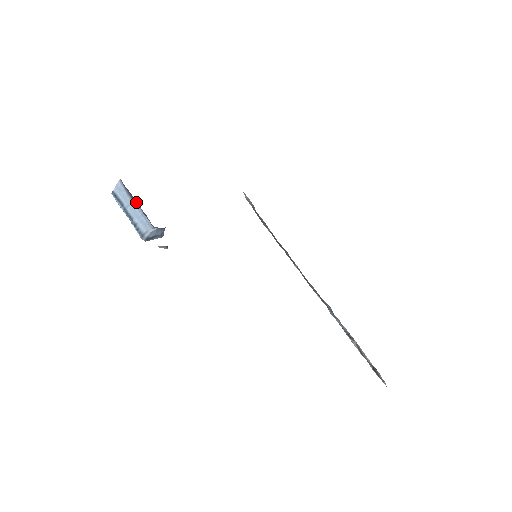
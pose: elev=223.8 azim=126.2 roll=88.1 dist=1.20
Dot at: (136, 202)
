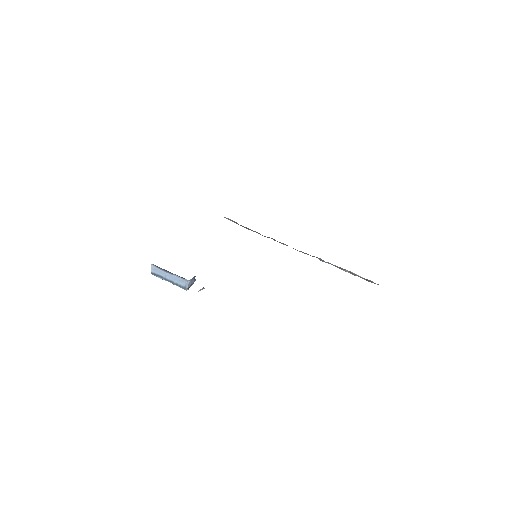
Dot at: (170, 272)
